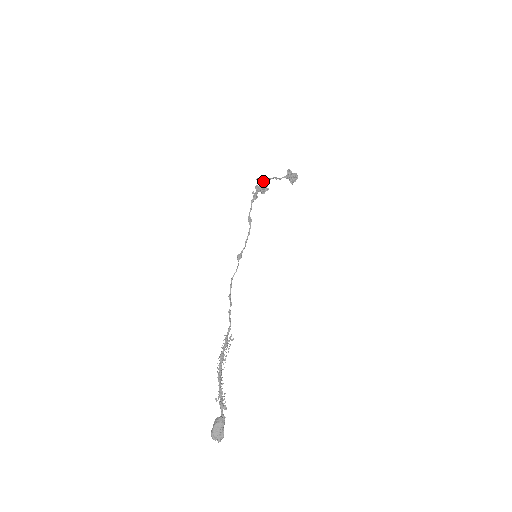
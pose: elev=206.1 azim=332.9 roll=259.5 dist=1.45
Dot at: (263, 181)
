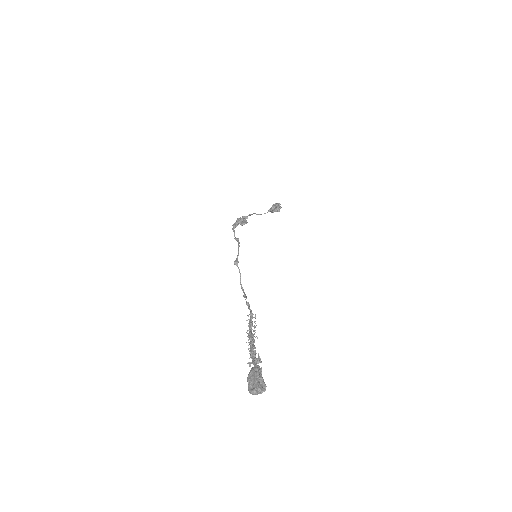
Dot at: occluded
